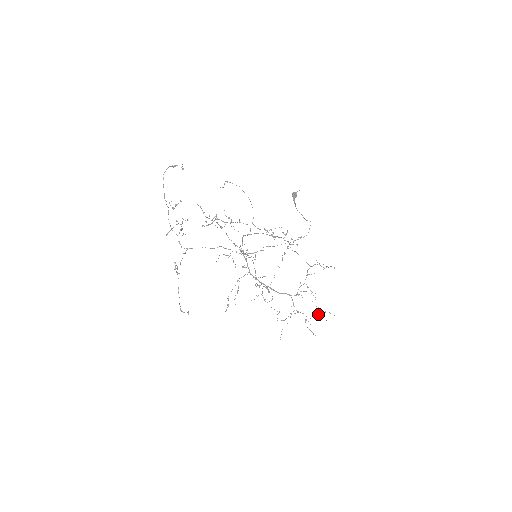
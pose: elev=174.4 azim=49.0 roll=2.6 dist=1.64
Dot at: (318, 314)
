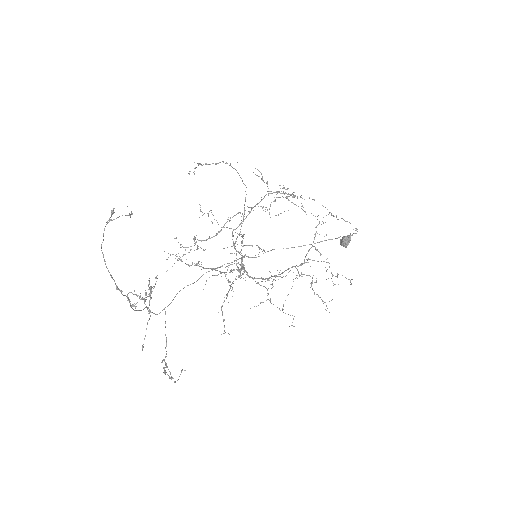
Dot at: (328, 278)
